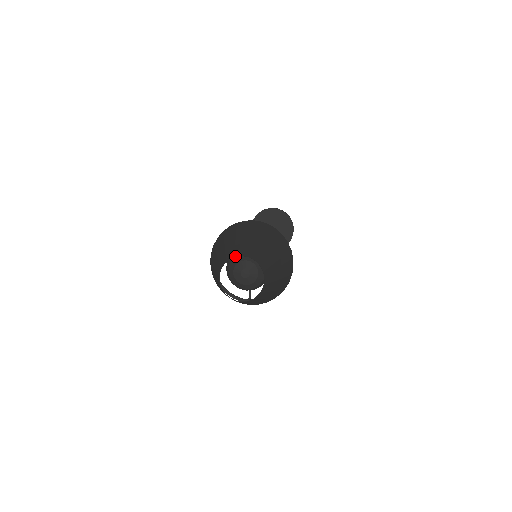
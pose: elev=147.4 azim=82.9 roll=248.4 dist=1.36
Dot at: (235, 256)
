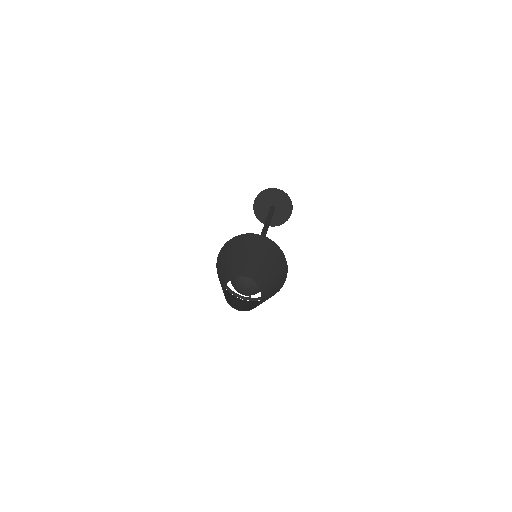
Dot at: (237, 276)
